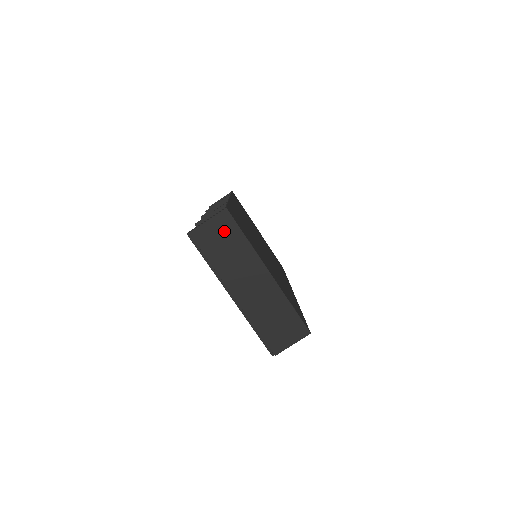
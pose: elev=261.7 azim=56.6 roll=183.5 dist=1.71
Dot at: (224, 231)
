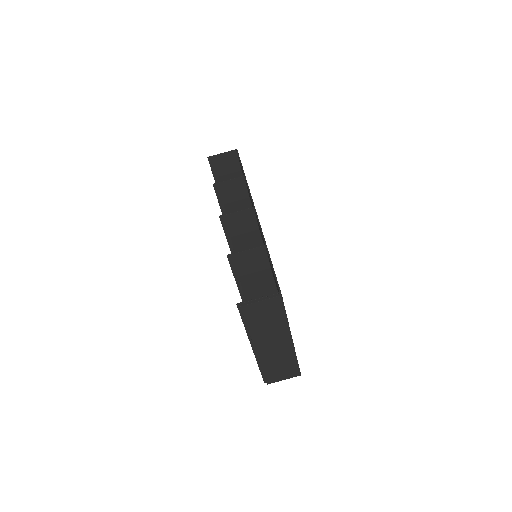
Dot at: (271, 310)
